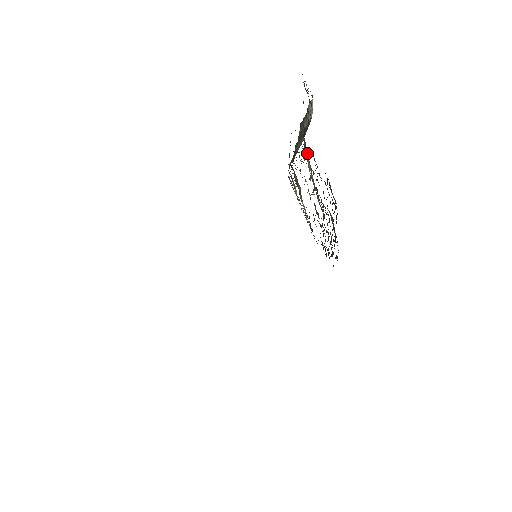
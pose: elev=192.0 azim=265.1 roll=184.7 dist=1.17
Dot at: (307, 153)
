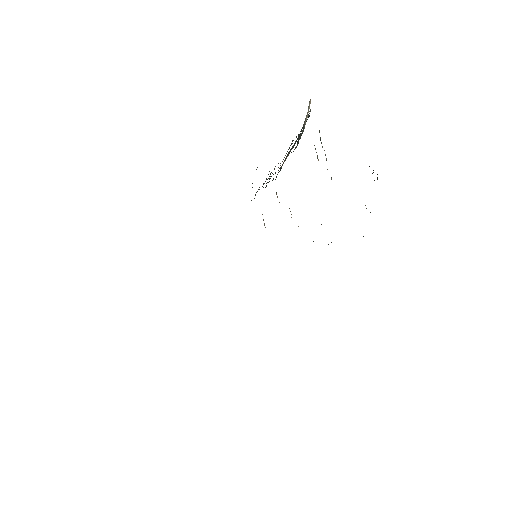
Dot at: (322, 146)
